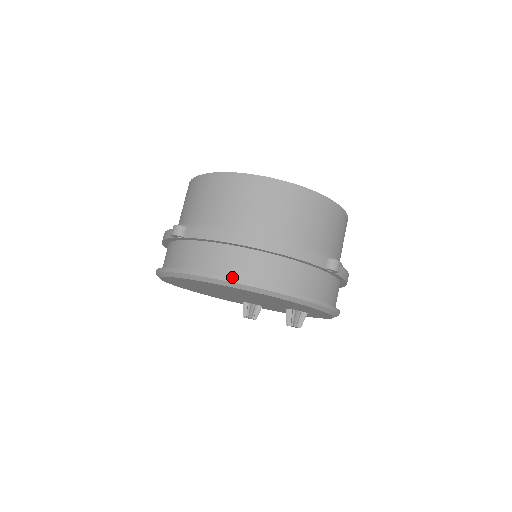
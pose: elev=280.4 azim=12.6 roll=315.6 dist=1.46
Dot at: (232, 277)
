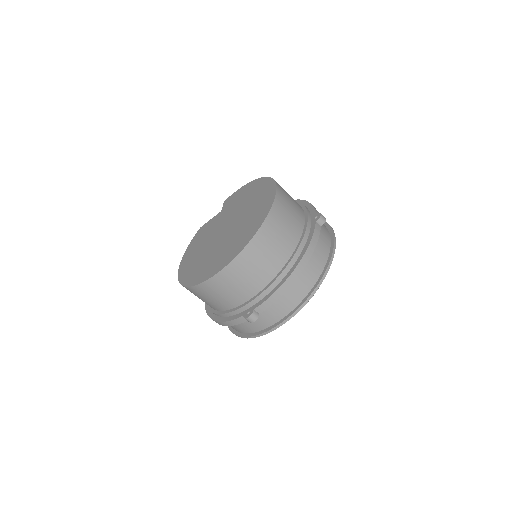
Dot at: occluded
